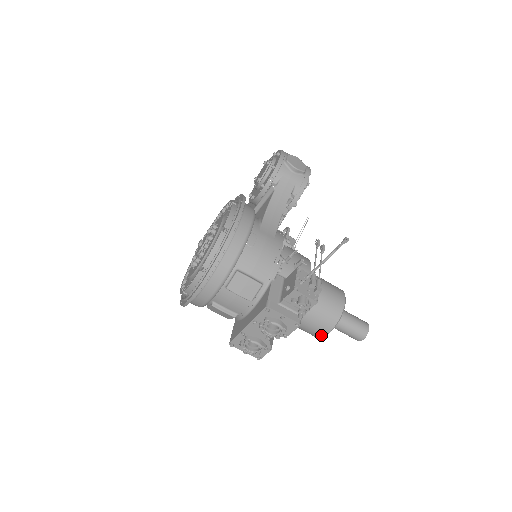
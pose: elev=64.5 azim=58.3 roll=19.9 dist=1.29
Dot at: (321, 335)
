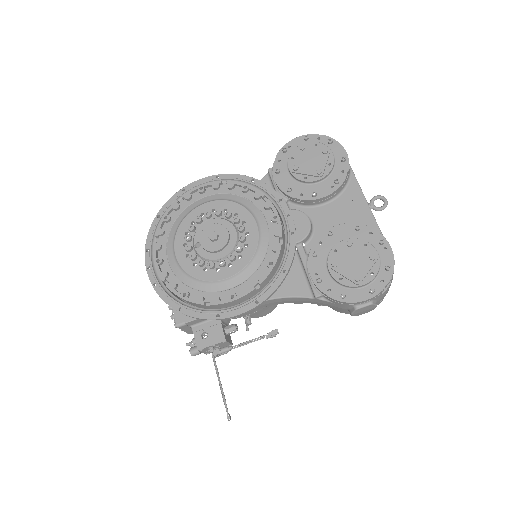
Dot at: occluded
